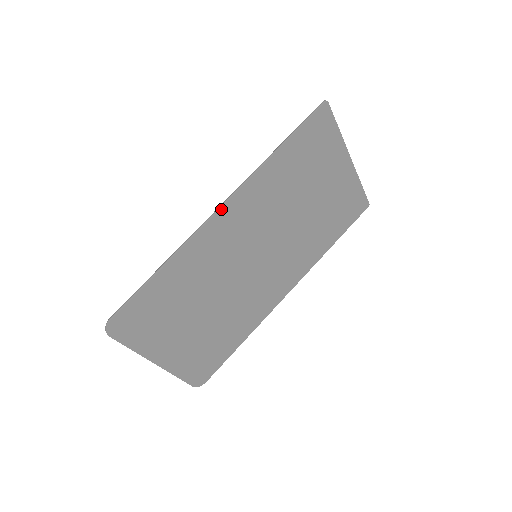
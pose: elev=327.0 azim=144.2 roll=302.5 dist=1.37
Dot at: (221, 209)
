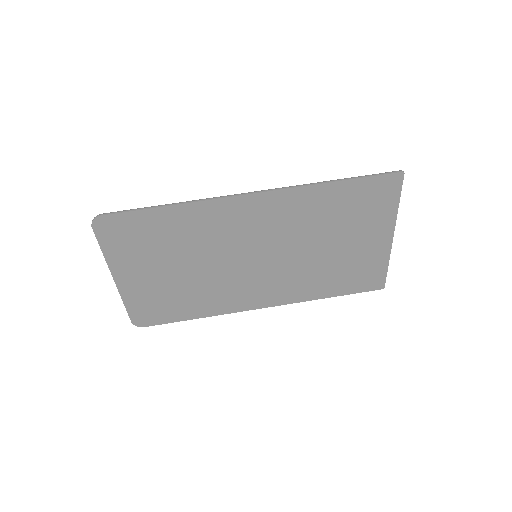
Dot at: (252, 194)
